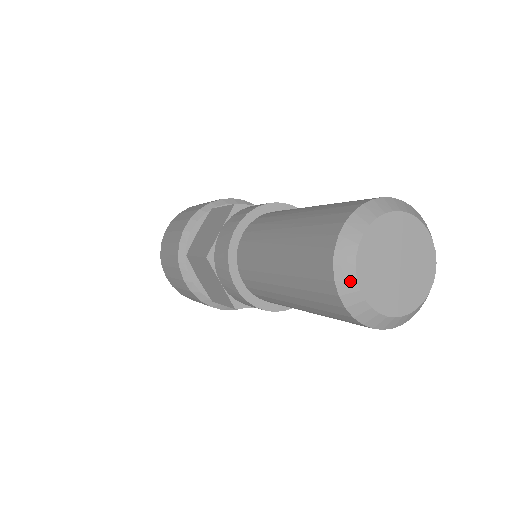
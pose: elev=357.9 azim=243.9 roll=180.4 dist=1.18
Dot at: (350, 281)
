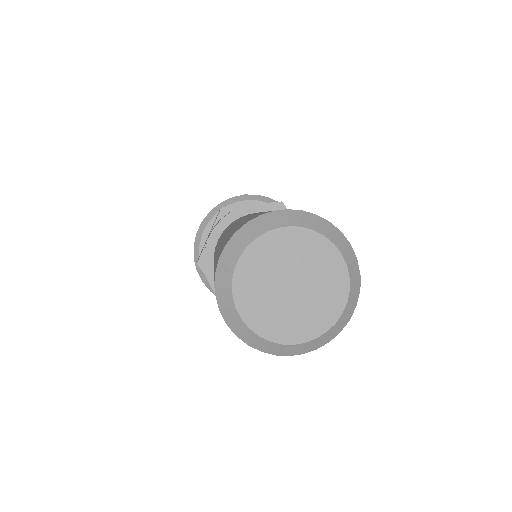
Dot at: (231, 309)
